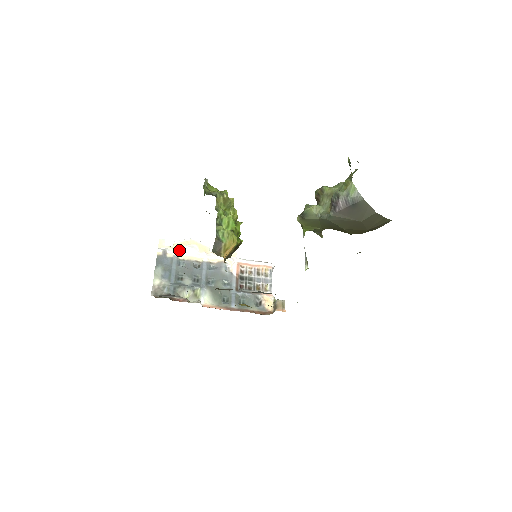
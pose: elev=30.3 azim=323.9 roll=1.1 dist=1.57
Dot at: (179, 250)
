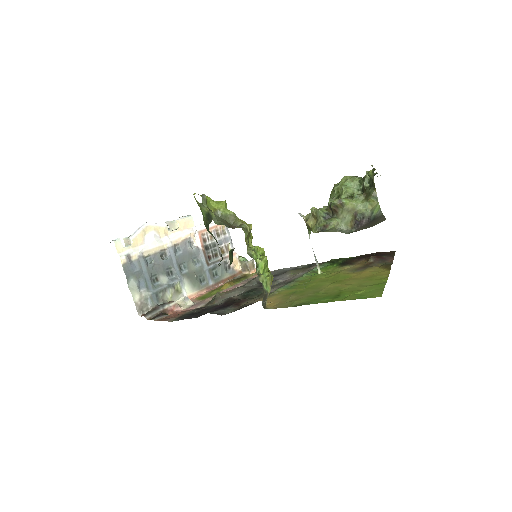
Dot at: (140, 246)
